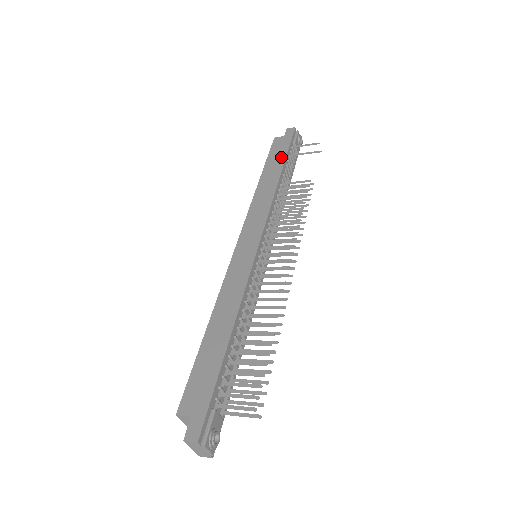
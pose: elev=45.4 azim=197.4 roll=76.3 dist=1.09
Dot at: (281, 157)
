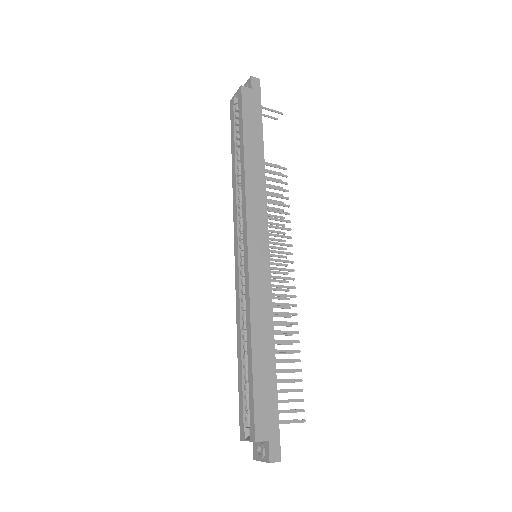
Dot at: (258, 125)
